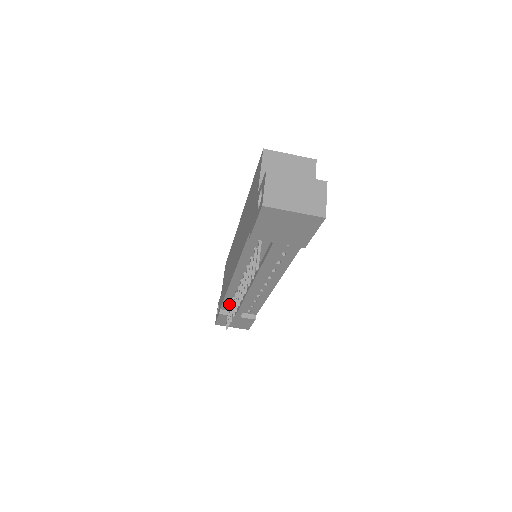
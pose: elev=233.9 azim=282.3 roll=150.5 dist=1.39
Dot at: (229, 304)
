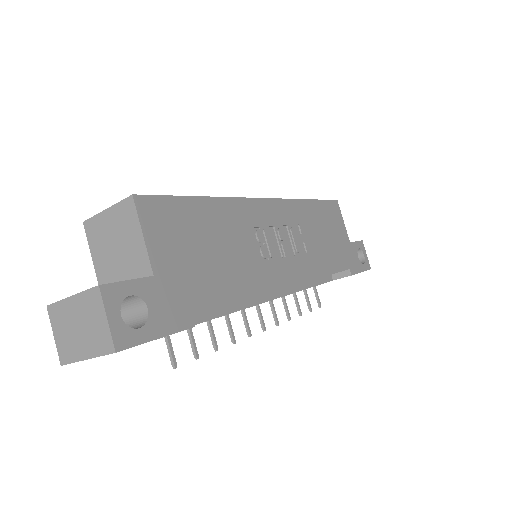
Dot at: occluded
